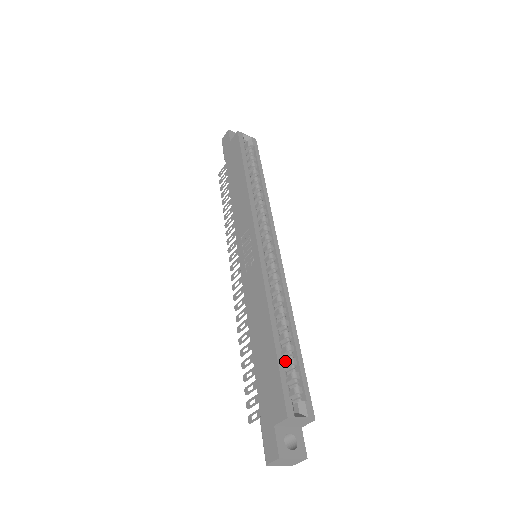
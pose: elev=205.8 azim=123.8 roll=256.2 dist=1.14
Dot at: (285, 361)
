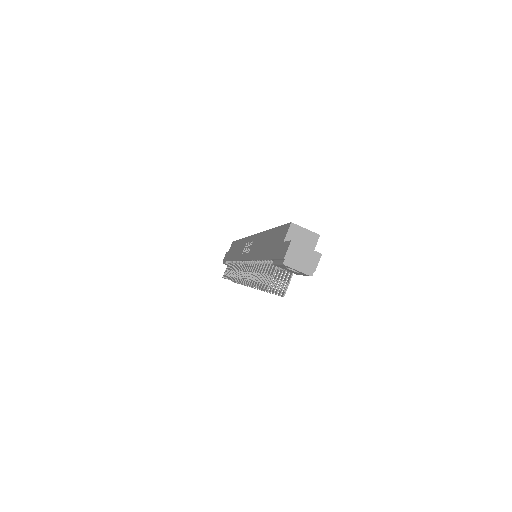
Dot at: occluded
